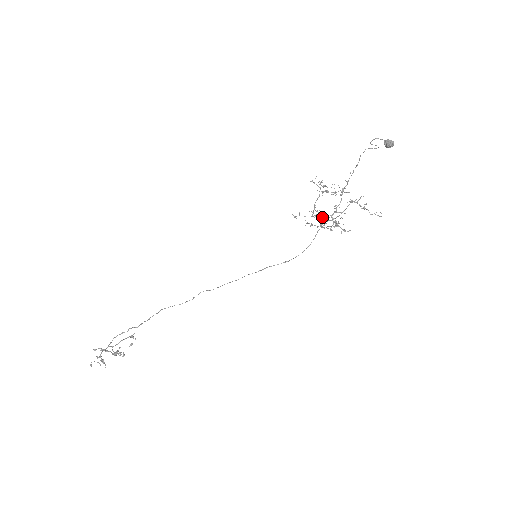
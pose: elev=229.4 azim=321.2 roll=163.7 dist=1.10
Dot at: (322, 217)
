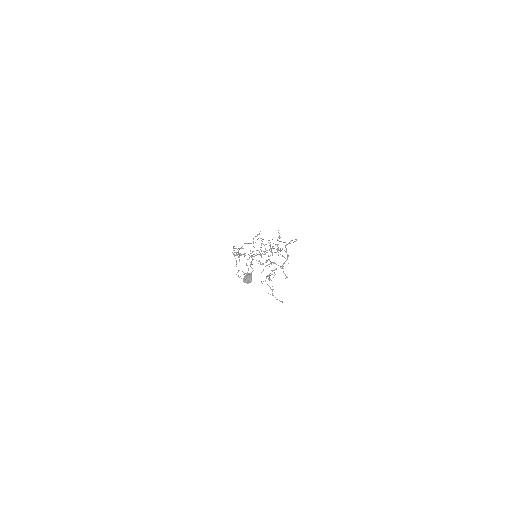
Dot at: (275, 252)
